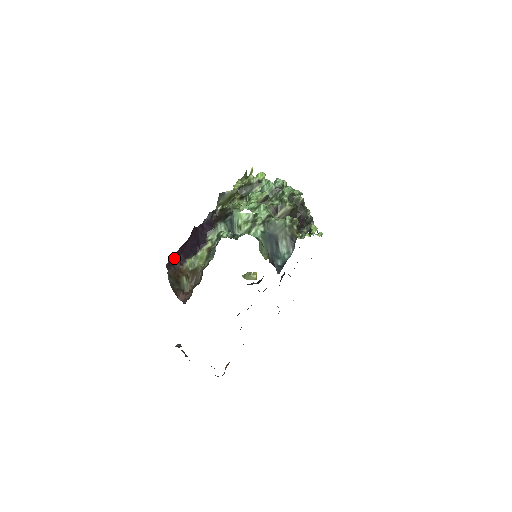
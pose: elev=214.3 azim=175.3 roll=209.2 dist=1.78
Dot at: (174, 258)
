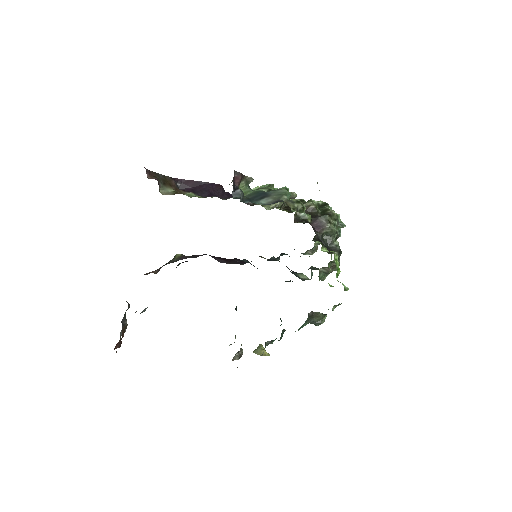
Dot at: (184, 184)
